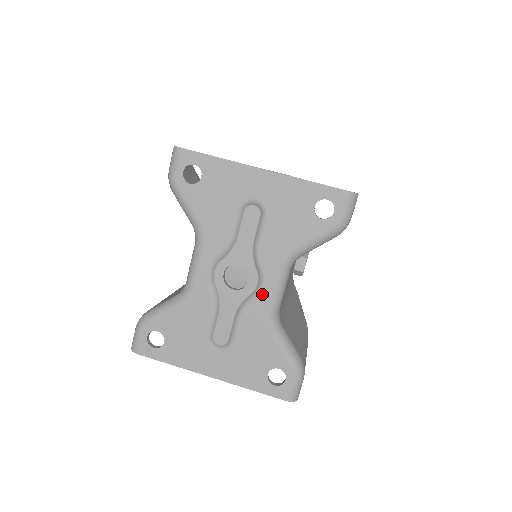
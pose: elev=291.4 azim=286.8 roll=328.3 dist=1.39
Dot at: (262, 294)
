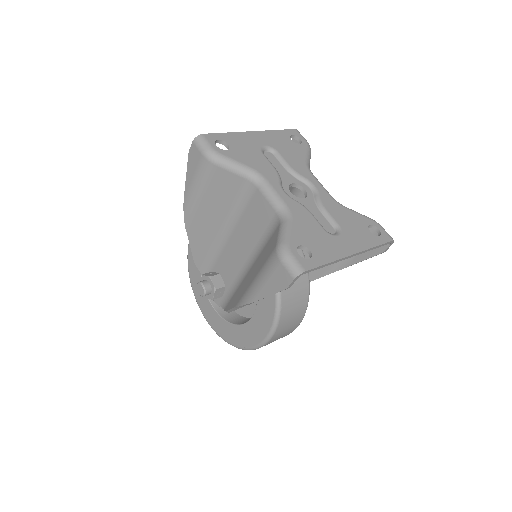
Dot at: (319, 190)
